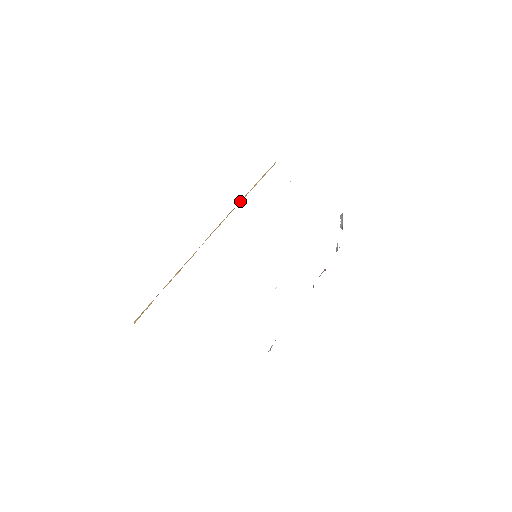
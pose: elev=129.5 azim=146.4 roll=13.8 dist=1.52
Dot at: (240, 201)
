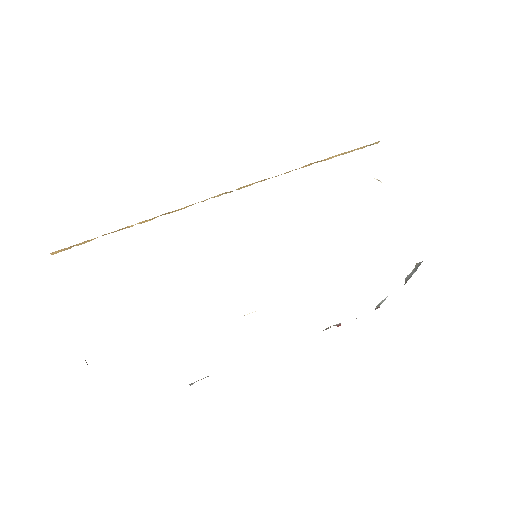
Dot at: occluded
